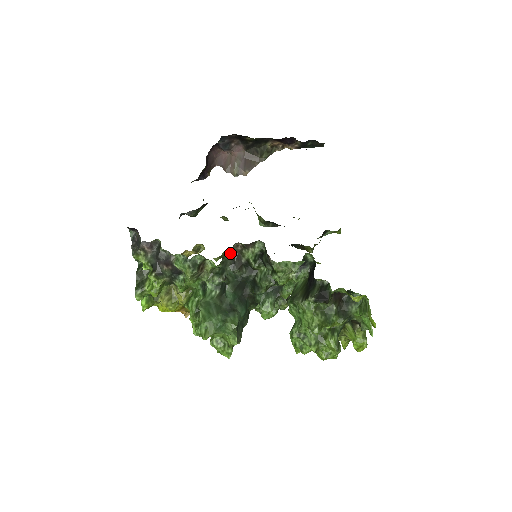
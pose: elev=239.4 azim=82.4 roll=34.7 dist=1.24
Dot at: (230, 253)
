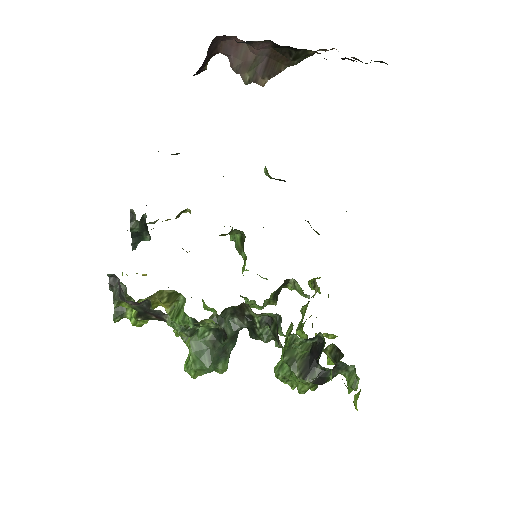
Dot at: (233, 306)
